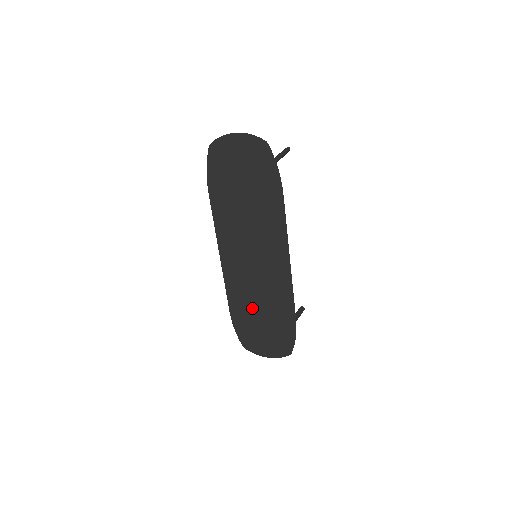
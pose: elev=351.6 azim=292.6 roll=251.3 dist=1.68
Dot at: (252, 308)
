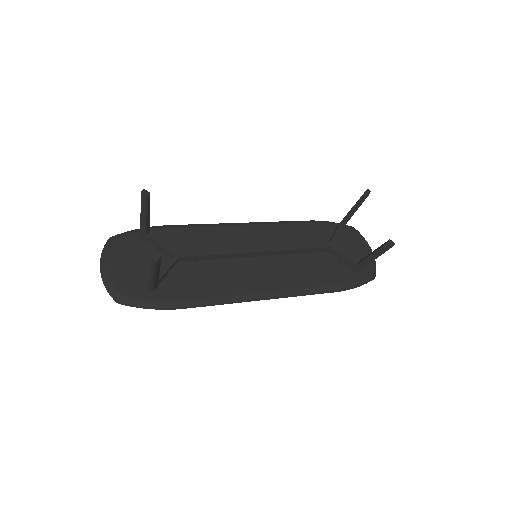
Dot at: occluded
